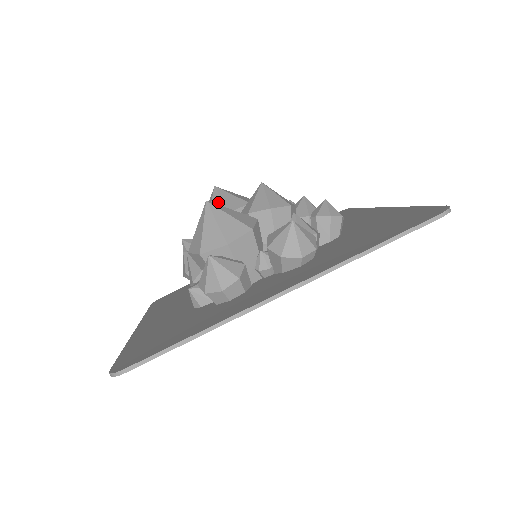
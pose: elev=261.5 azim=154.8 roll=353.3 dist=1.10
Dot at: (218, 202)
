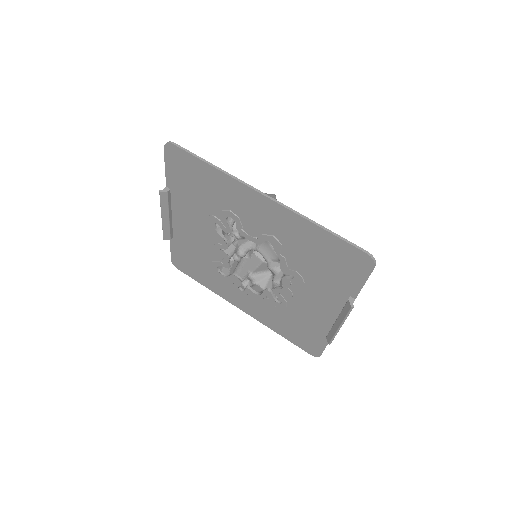
Dot at: occluded
